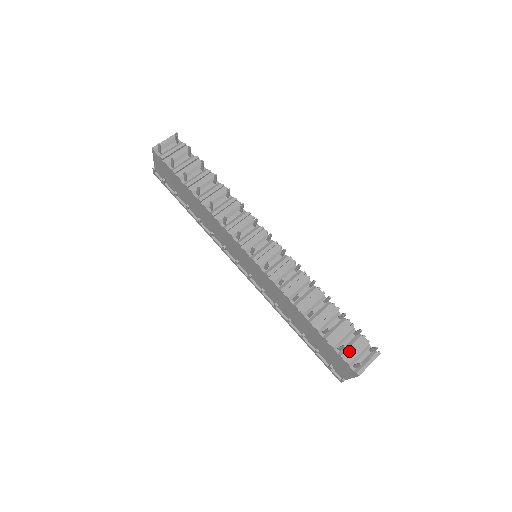
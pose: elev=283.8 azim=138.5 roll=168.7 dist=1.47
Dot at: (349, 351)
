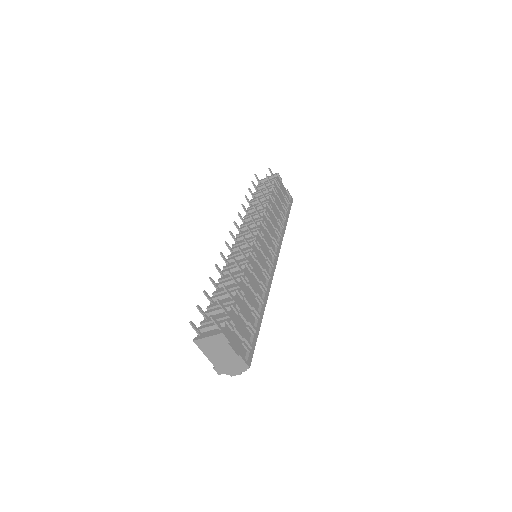
Dot at: (208, 321)
